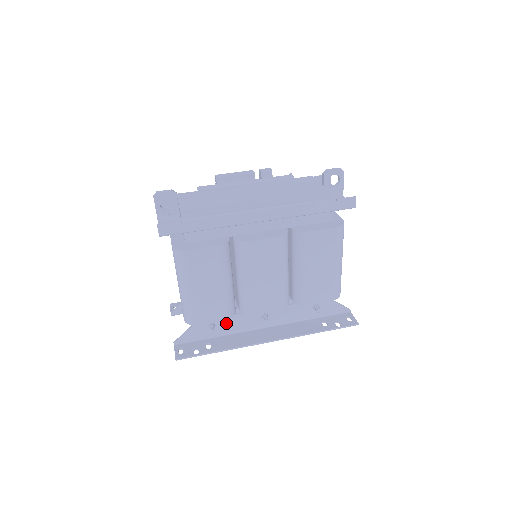
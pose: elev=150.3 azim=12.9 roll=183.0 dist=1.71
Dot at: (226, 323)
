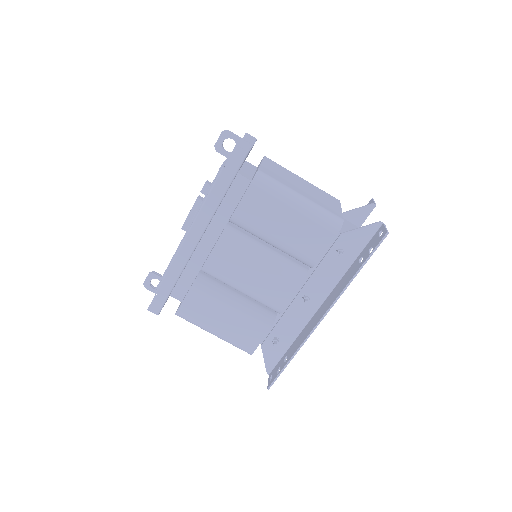
Dot at: (284, 329)
